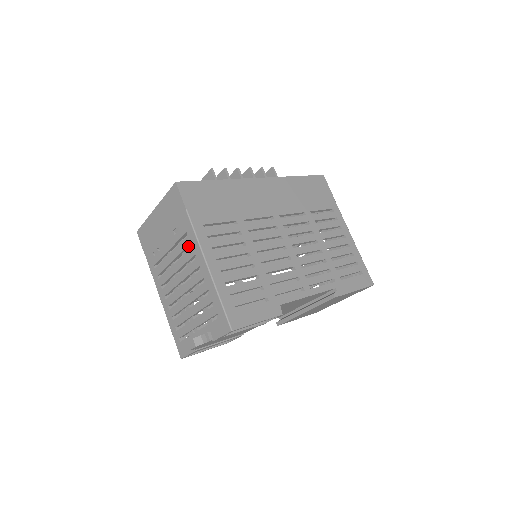
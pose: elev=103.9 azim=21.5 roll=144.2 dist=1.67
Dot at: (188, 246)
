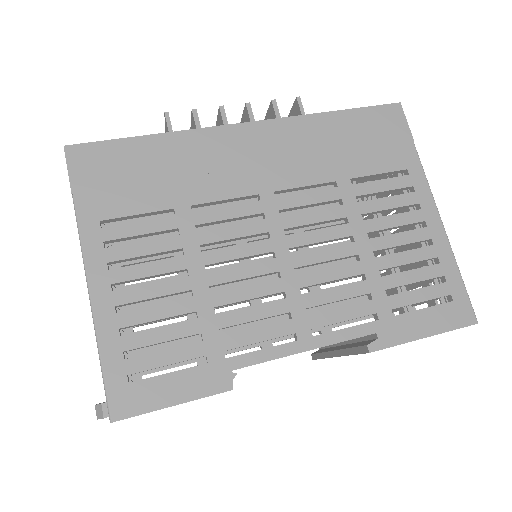
Dot at: occluded
